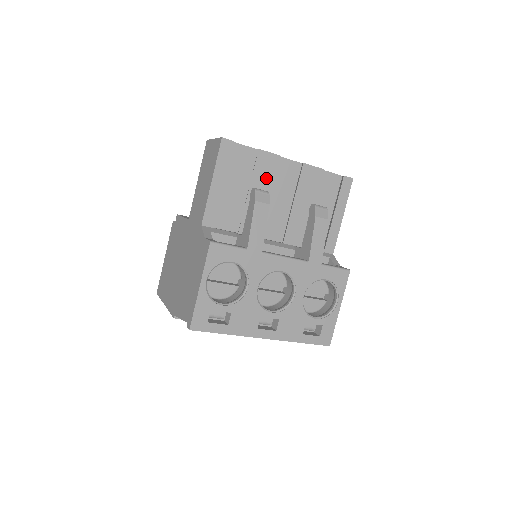
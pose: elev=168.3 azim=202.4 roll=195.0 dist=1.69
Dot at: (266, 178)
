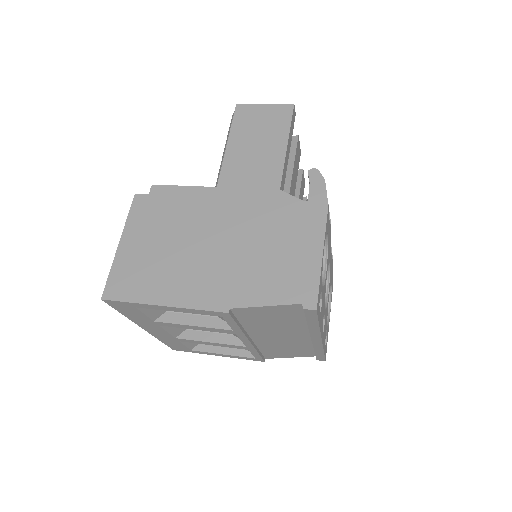
Dot at: (296, 167)
